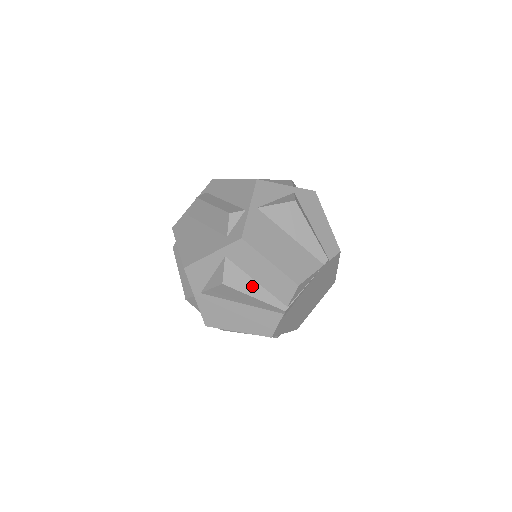
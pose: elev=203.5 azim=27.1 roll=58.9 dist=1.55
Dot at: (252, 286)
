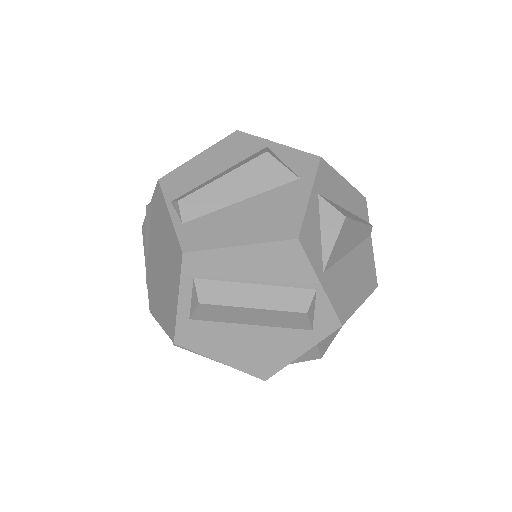
Dot at: occluded
